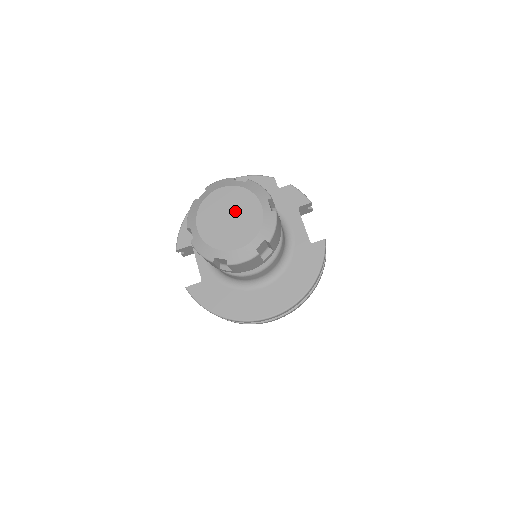
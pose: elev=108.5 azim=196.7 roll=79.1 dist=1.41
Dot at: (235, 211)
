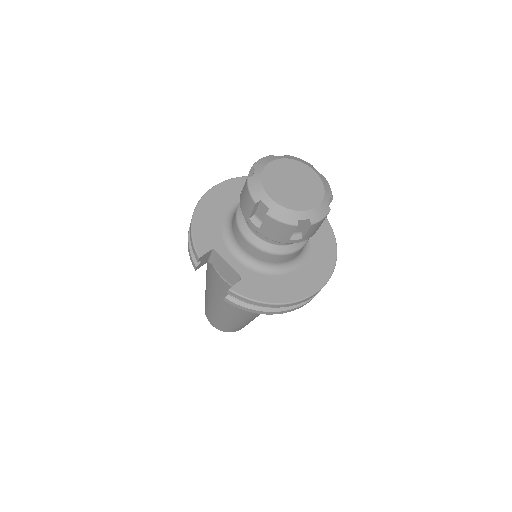
Dot at: (295, 178)
